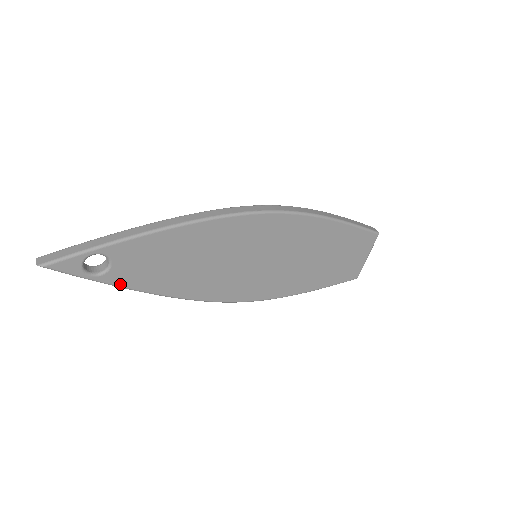
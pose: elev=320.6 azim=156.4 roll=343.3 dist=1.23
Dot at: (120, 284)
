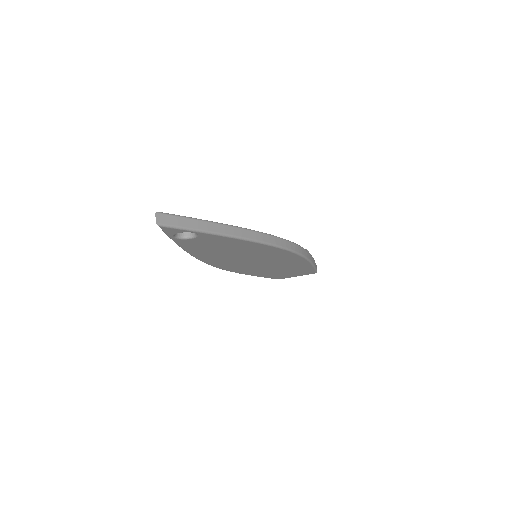
Dot at: (180, 244)
